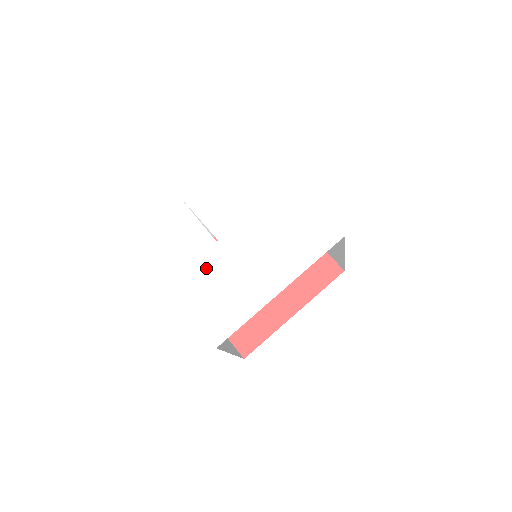
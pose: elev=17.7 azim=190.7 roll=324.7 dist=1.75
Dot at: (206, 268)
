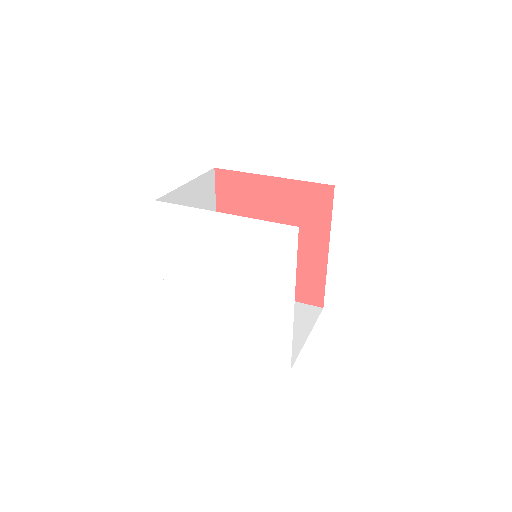
Dot at: (230, 322)
